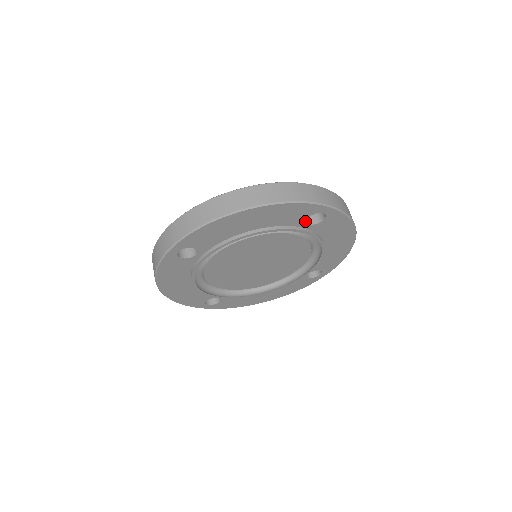
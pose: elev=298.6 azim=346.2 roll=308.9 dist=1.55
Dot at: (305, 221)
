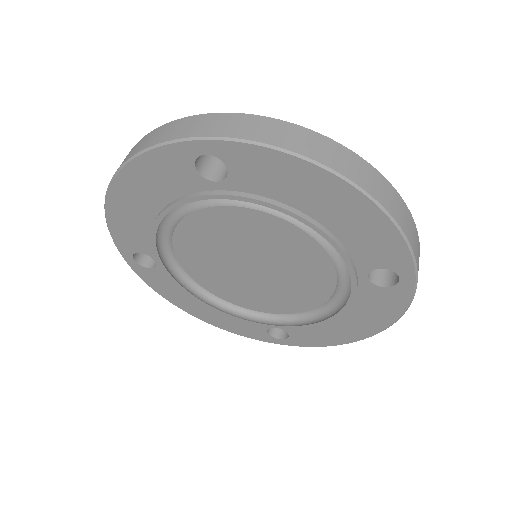
Dot at: (203, 178)
